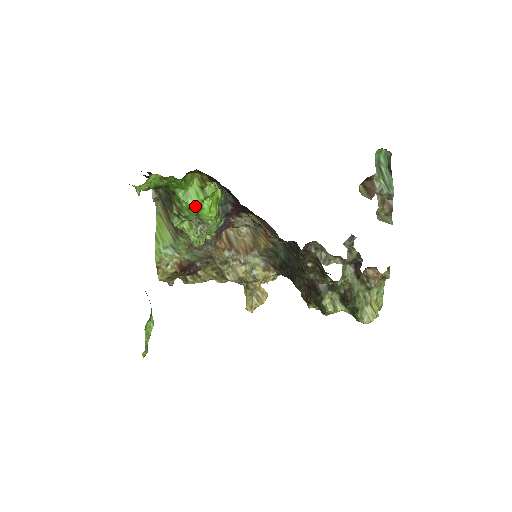
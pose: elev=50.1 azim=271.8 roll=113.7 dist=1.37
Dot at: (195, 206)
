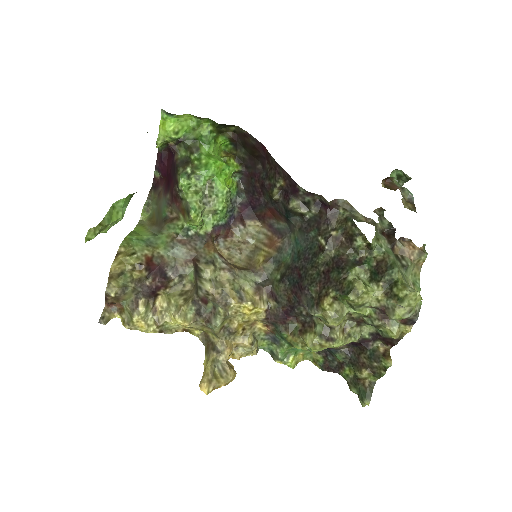
Dot at: (215, 164)
